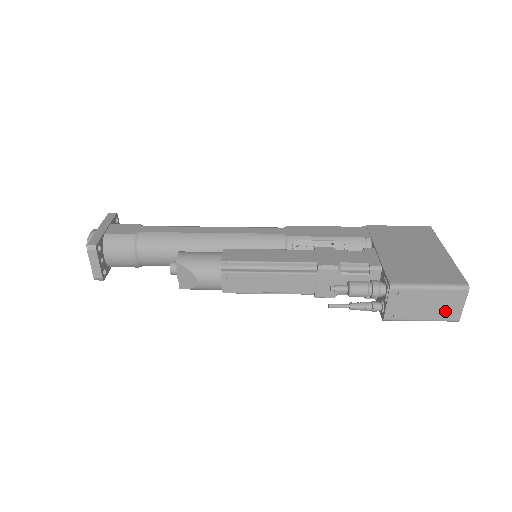
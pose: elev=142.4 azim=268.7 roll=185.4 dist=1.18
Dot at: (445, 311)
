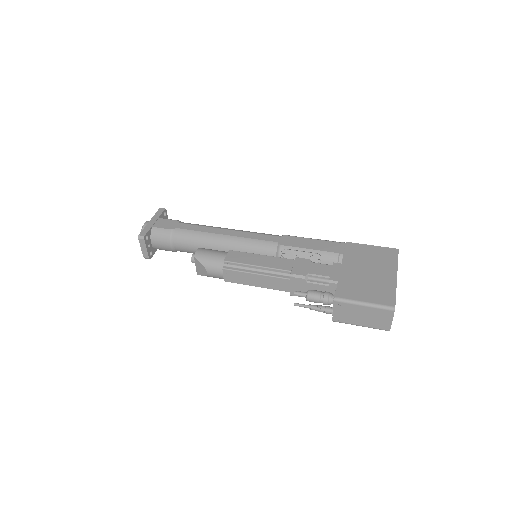
Dot at: (378, 322)
